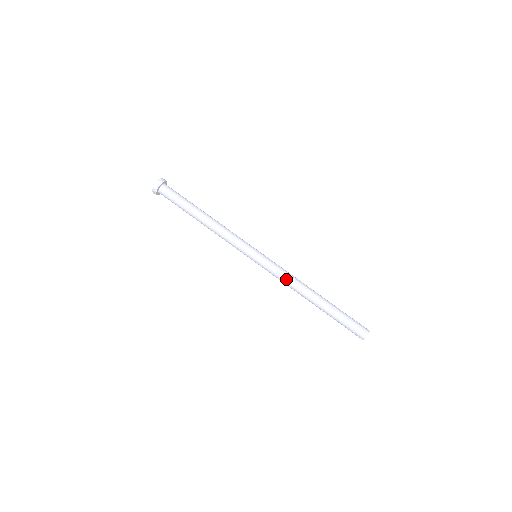
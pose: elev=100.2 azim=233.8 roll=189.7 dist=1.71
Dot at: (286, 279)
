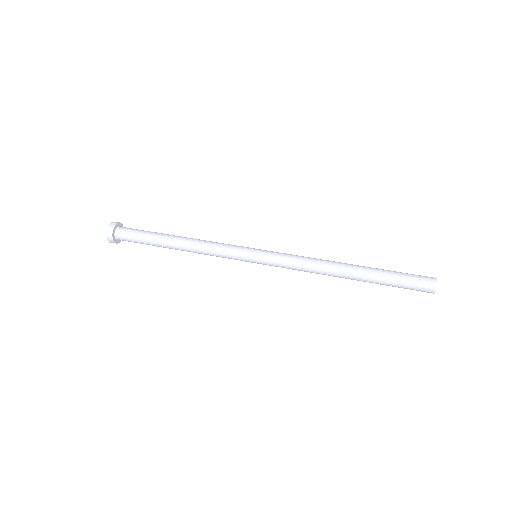
Dot at: (303, 266)
